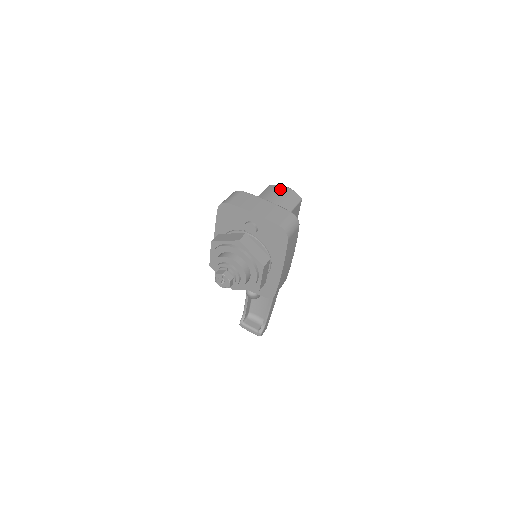
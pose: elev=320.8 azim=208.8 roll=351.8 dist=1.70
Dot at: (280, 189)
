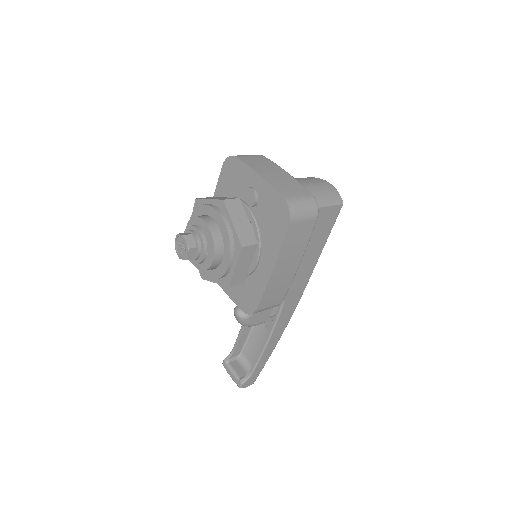
Dot at: (319, 181)
